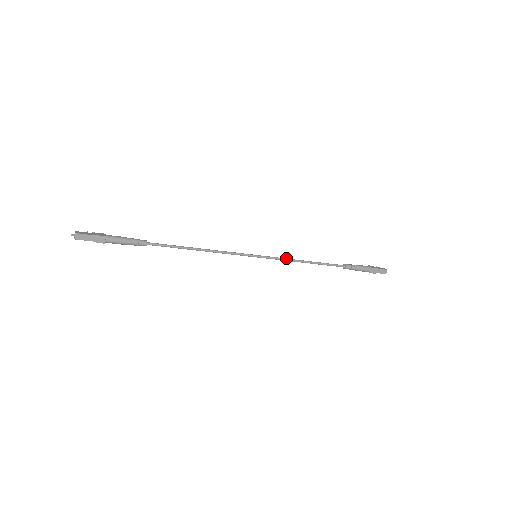
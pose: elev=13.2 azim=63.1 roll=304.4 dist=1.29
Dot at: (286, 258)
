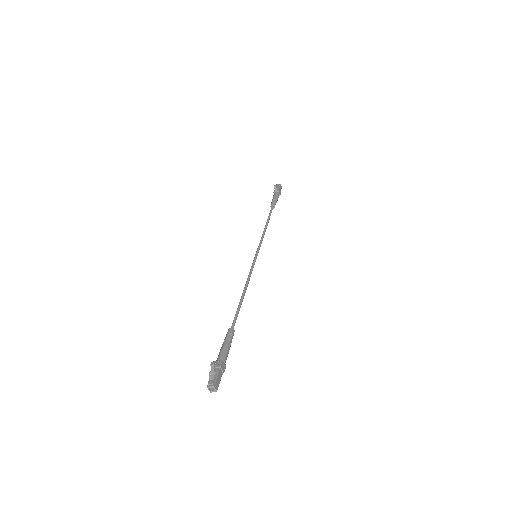
Dot at: occluded
